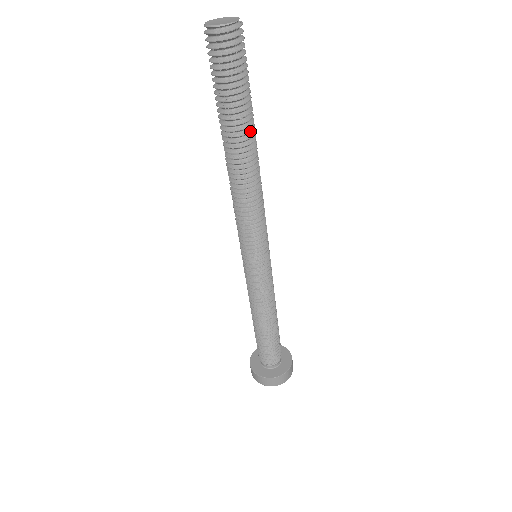
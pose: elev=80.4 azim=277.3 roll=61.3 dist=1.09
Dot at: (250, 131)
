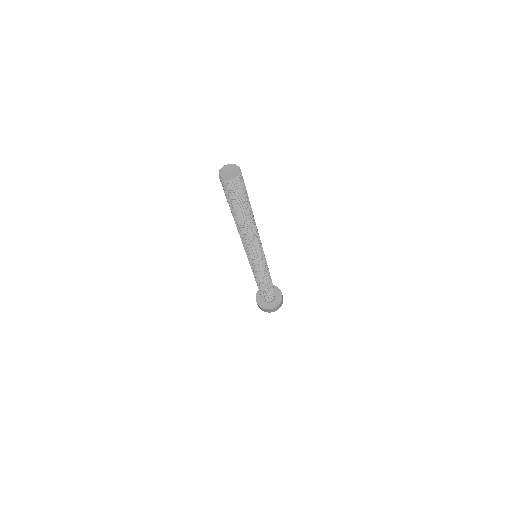
Dot at: (251, 208)
